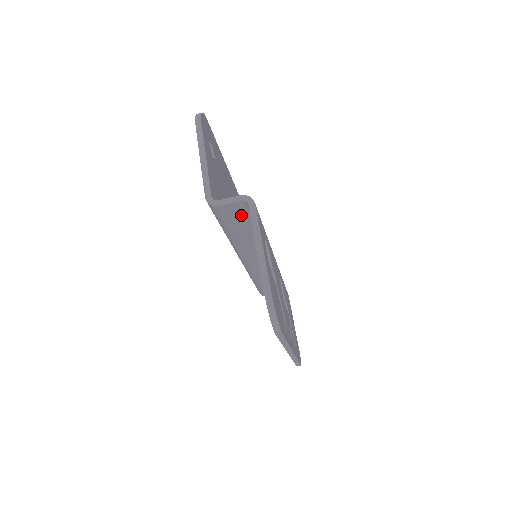
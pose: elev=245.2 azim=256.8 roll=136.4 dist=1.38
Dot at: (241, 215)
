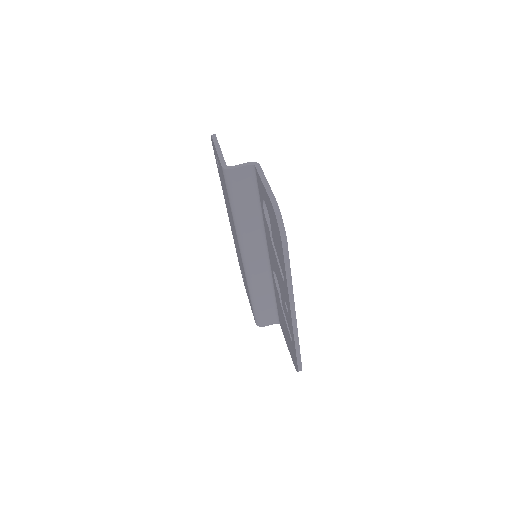
Dot at: (248, 184)
